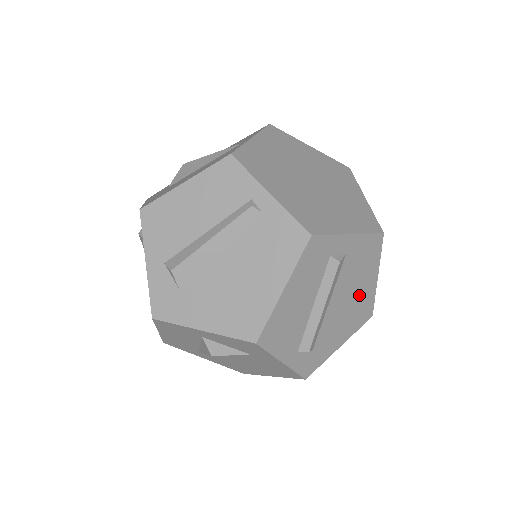
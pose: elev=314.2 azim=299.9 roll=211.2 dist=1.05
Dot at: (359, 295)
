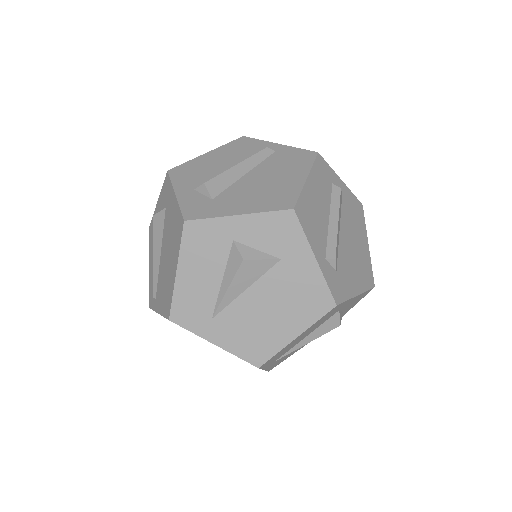
Dot at: (359, 249)
